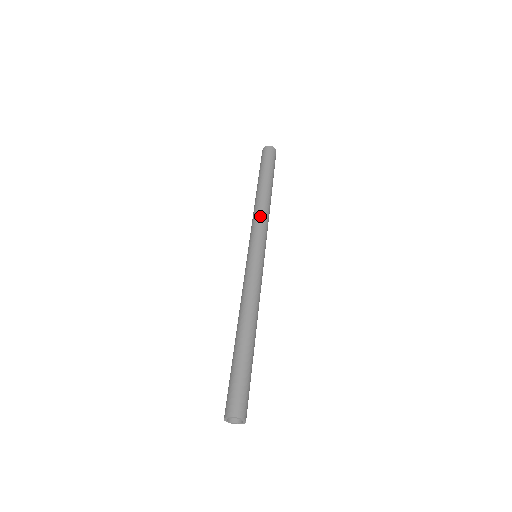
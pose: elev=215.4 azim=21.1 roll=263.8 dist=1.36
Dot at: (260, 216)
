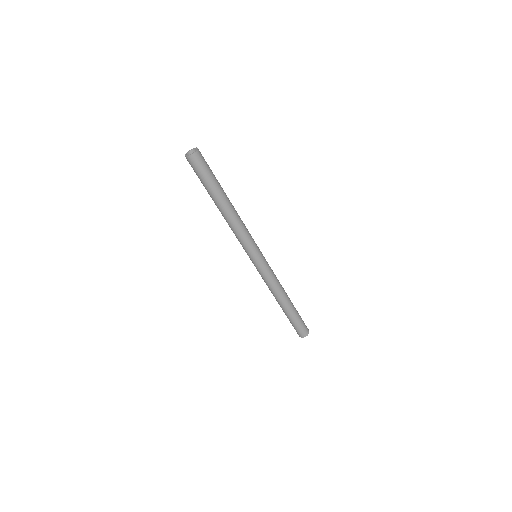
Dot at: (242, 232)
